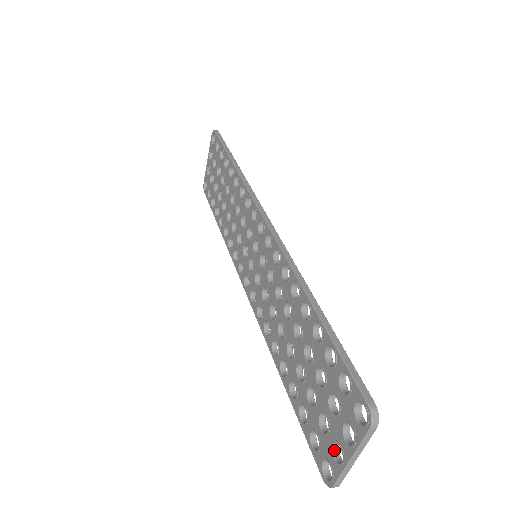
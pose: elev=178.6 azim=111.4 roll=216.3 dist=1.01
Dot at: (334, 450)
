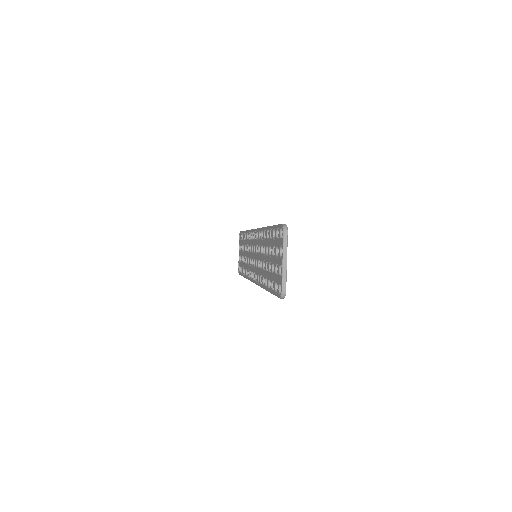
Dot at: (280, 274)
